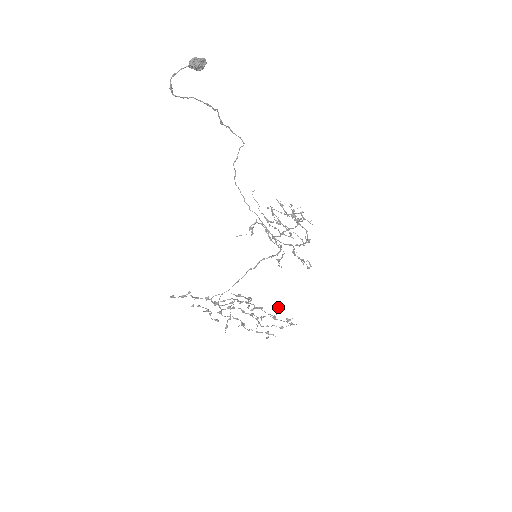
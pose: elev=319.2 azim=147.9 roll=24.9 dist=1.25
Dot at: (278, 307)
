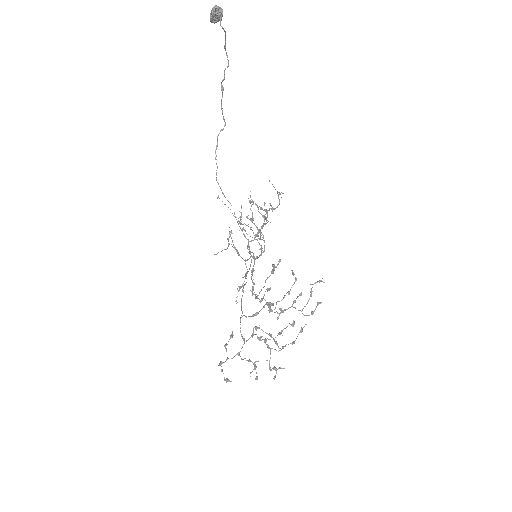
Dot at: (317, 282)
